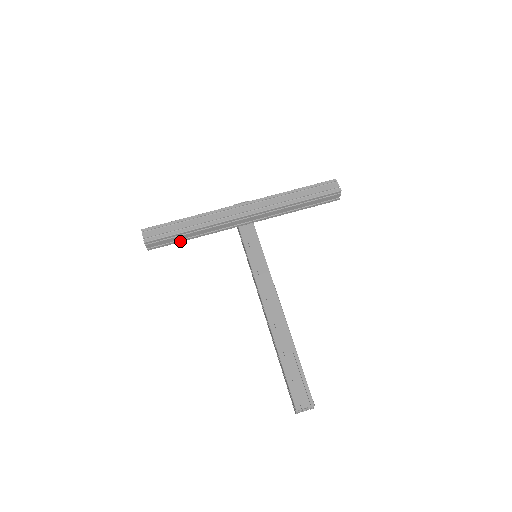
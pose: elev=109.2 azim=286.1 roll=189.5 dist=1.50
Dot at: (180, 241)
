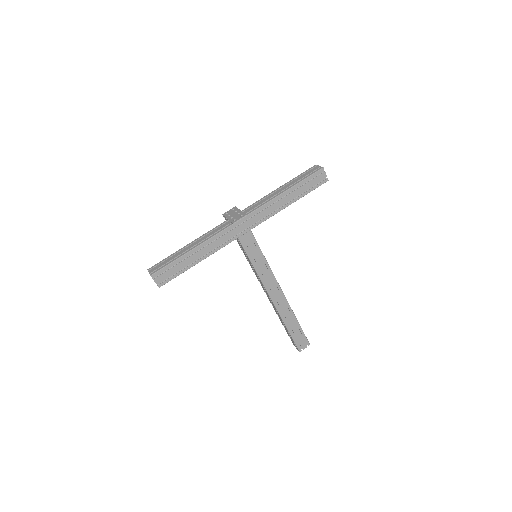
Dot at: occluded
